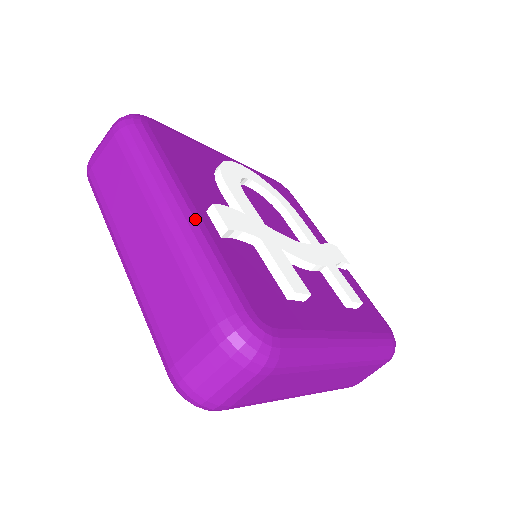
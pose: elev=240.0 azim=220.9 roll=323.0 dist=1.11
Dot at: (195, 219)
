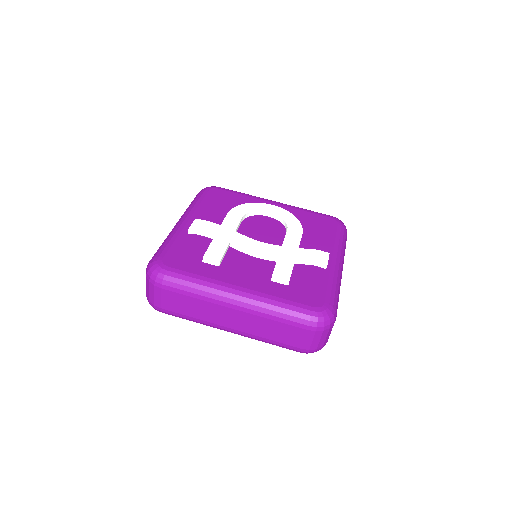
Dot at: (180, 226)
